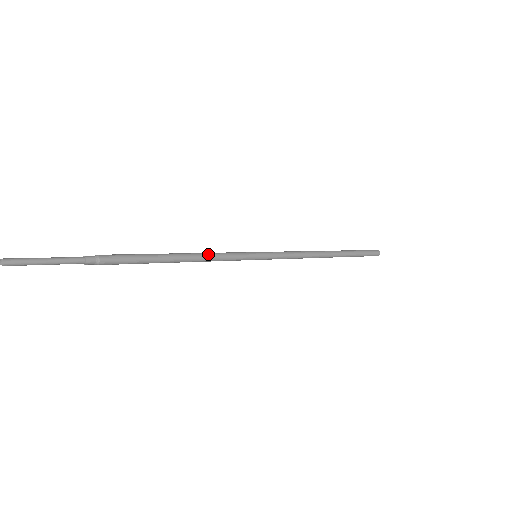
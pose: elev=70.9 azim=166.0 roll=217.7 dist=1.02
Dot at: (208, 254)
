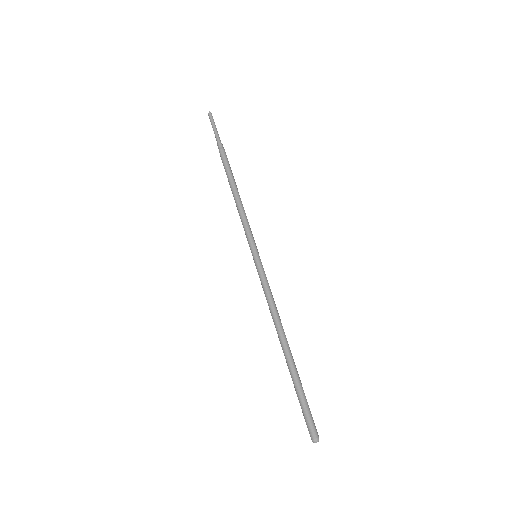
Dot at: occluded
